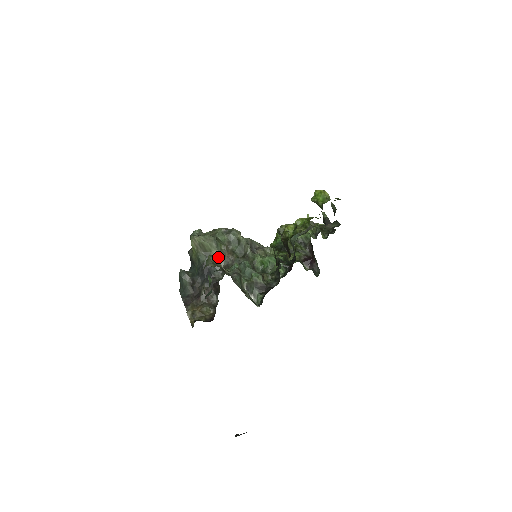
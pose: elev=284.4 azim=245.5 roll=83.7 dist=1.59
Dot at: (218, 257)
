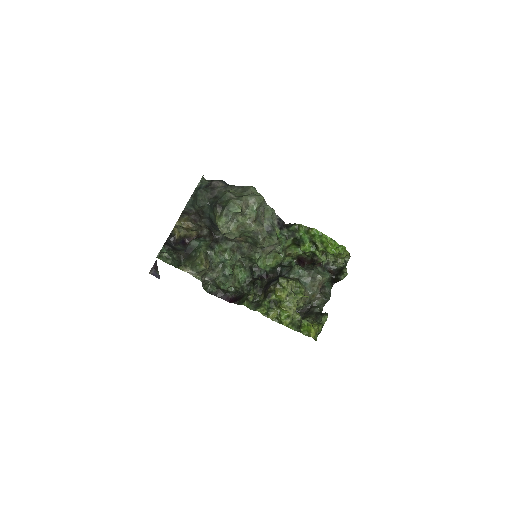
Dot at: occluded
